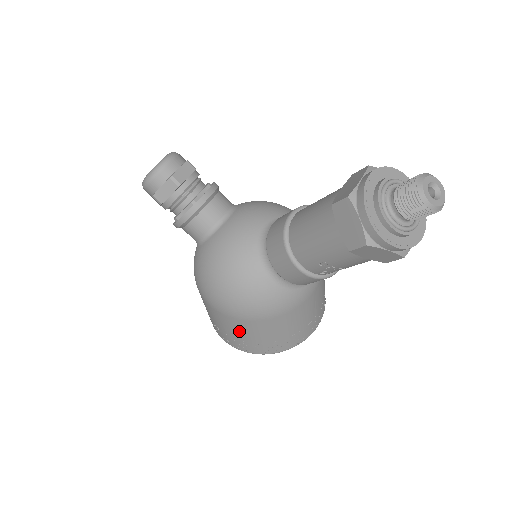
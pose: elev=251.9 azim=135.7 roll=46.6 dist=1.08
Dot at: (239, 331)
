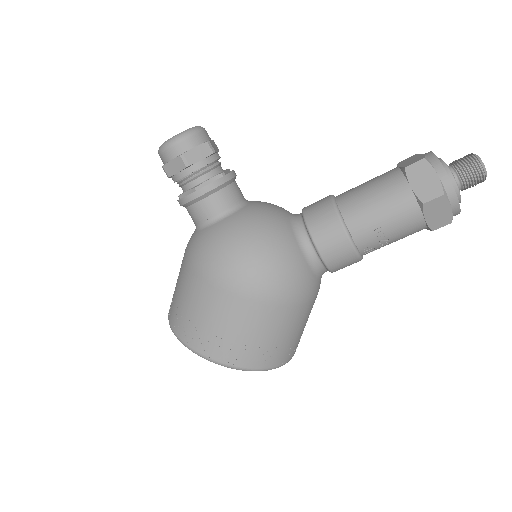
Dot at: (248, 325)
